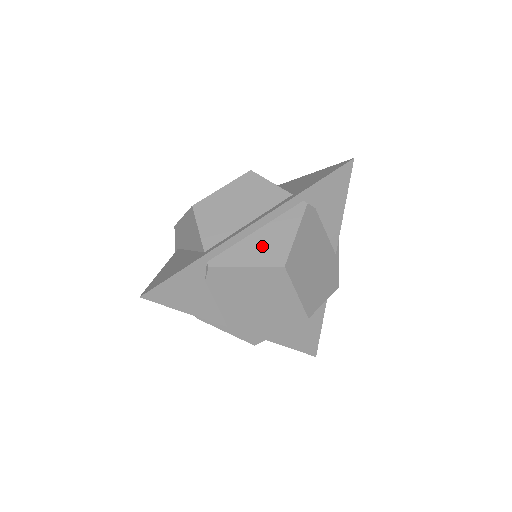
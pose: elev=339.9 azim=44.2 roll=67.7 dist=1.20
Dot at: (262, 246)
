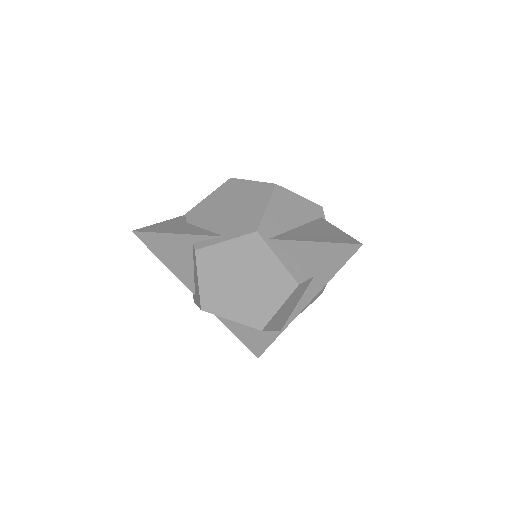
Dot at: occluded
